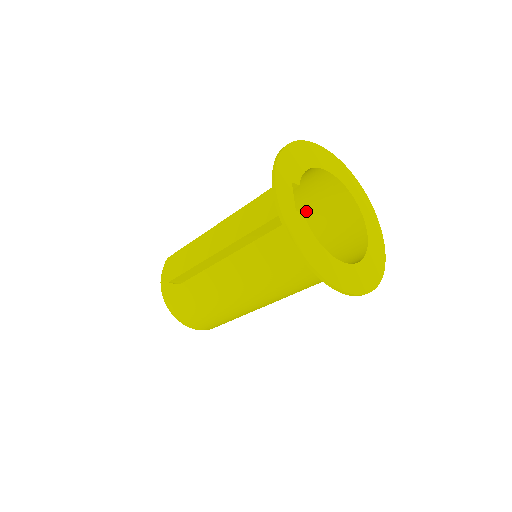
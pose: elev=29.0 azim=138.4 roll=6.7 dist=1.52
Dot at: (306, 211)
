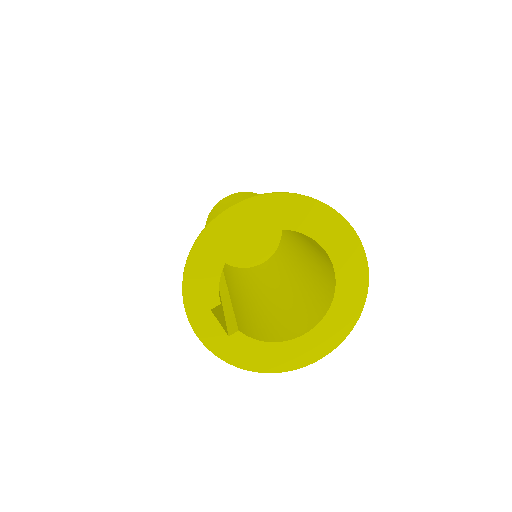
Dot at: occluded
